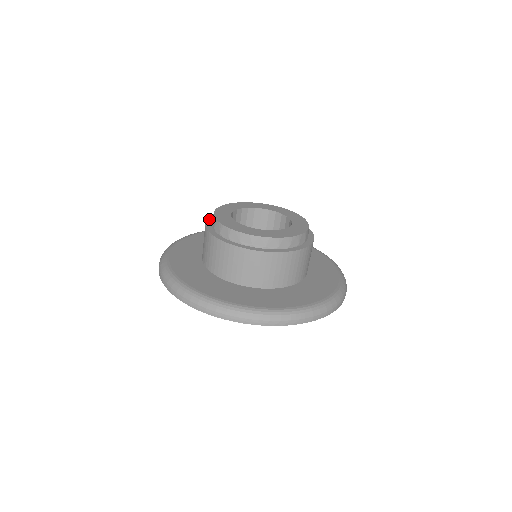
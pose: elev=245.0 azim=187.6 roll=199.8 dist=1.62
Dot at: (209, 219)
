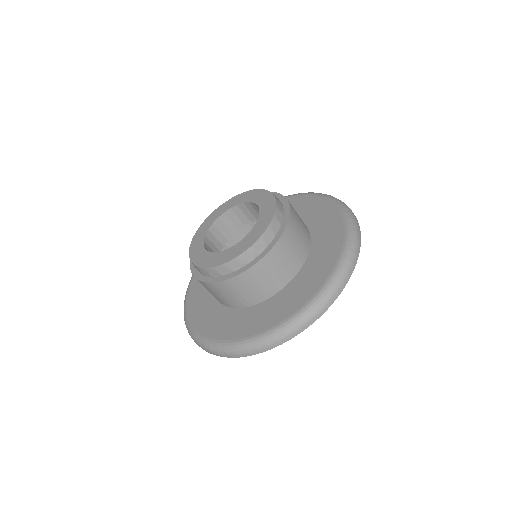
Dot at: occluded
